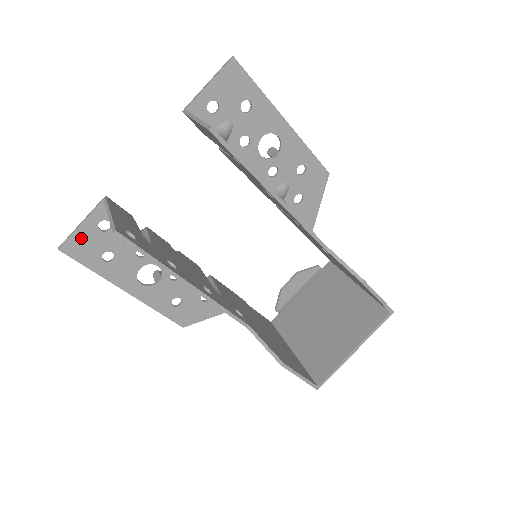
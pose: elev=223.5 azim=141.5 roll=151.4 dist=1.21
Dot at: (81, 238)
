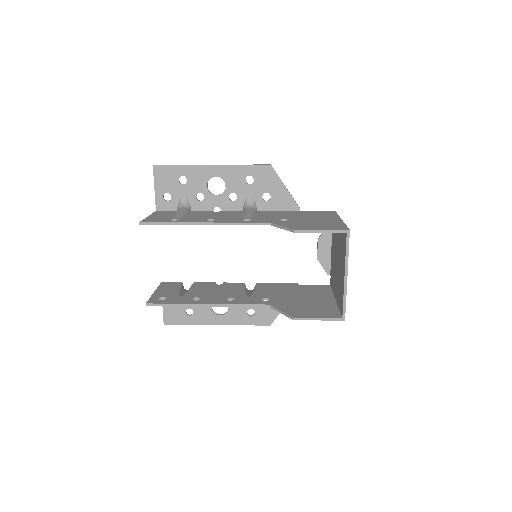
Dot at: (169, 311)
